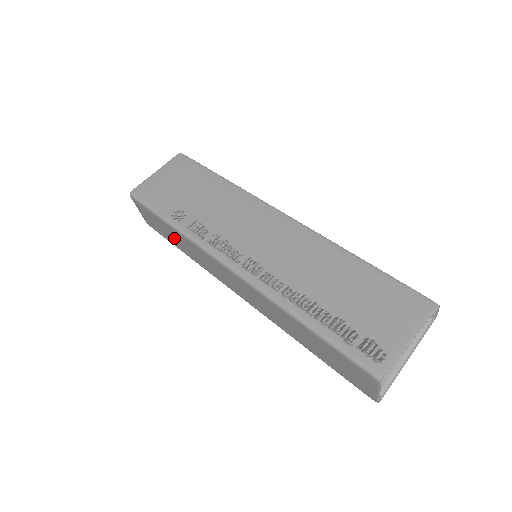
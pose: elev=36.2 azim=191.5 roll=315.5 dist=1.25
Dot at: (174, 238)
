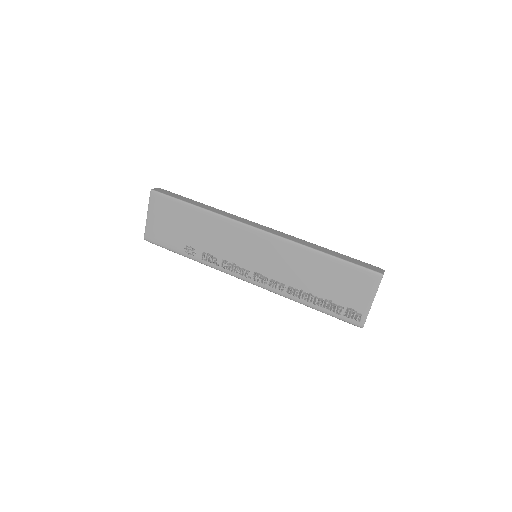
Dot at: occluded
